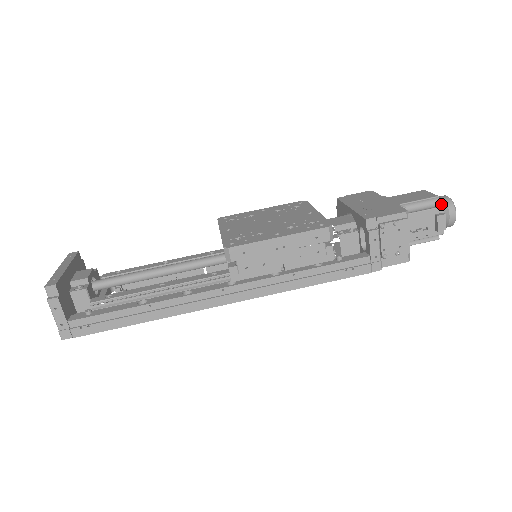
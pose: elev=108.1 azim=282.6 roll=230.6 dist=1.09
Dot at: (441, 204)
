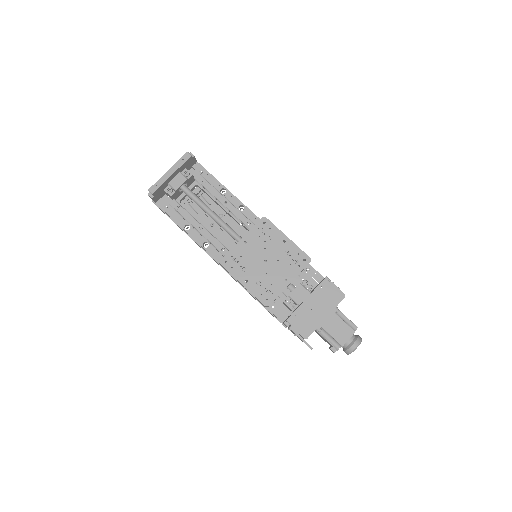
Dot at: (348, 346)
